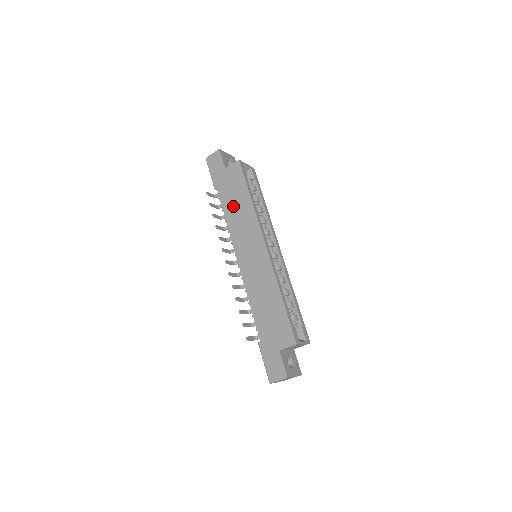
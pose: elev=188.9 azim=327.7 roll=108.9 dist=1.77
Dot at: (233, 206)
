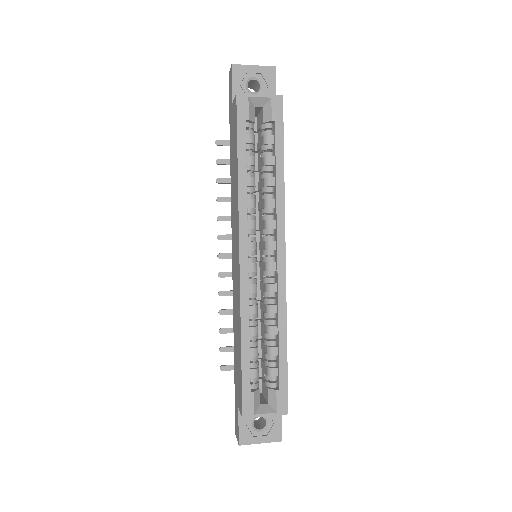
Dot at: (232, 172)
